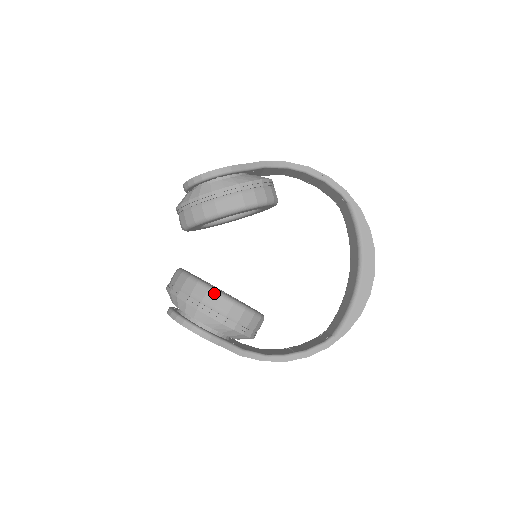
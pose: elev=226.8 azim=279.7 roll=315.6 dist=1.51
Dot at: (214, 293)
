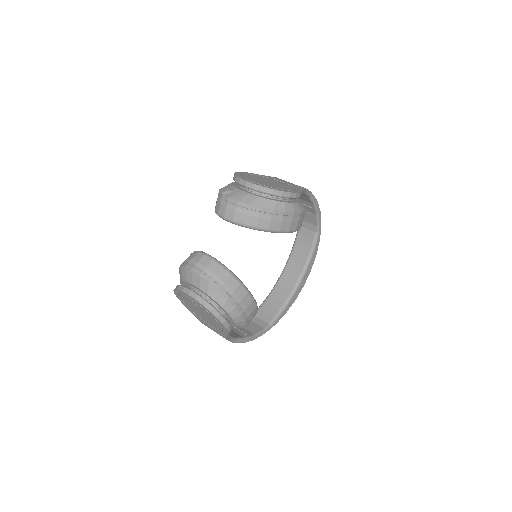
Dot at: (250, 296)
